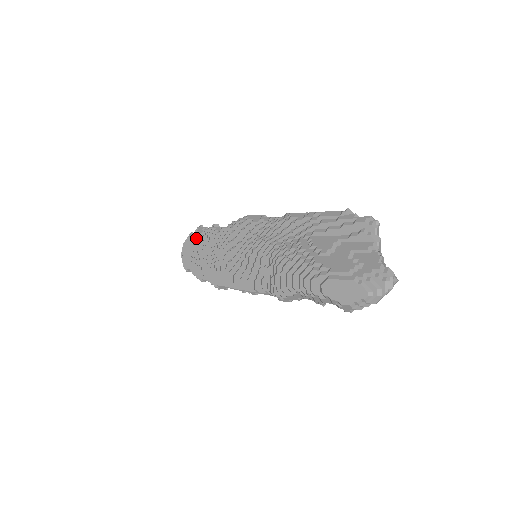
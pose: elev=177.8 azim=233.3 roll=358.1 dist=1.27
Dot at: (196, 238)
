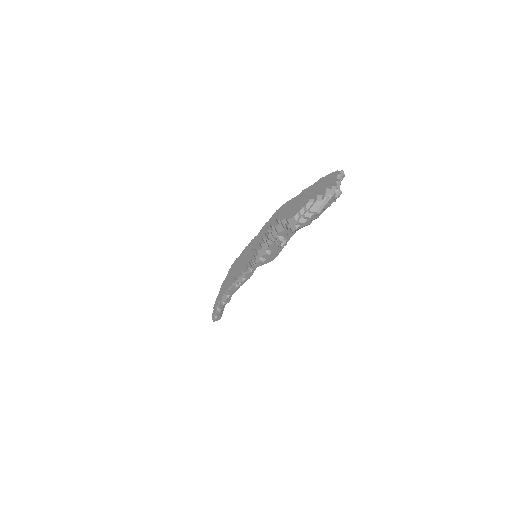
Dot at: occluded
